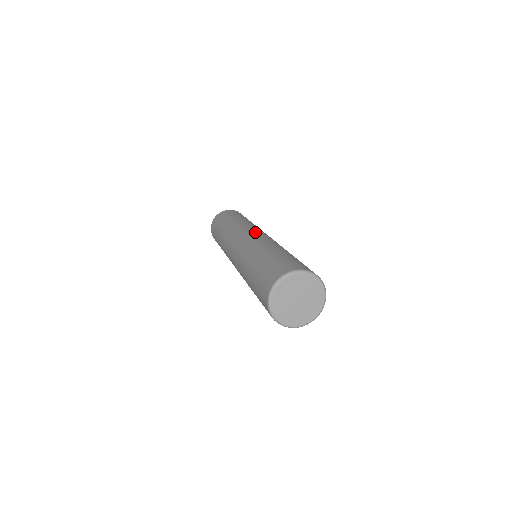
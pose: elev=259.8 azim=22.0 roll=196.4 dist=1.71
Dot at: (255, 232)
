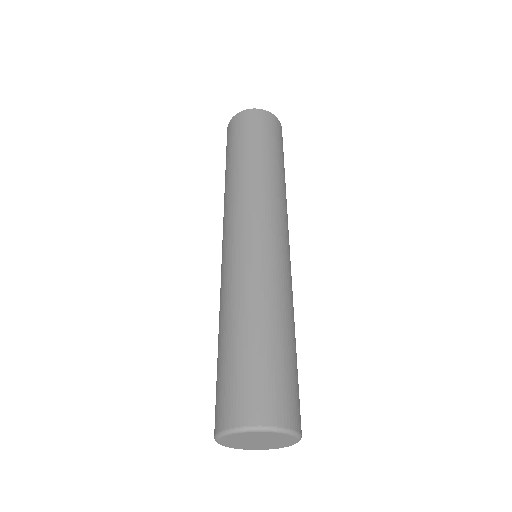
Dot at: (284, 239)
